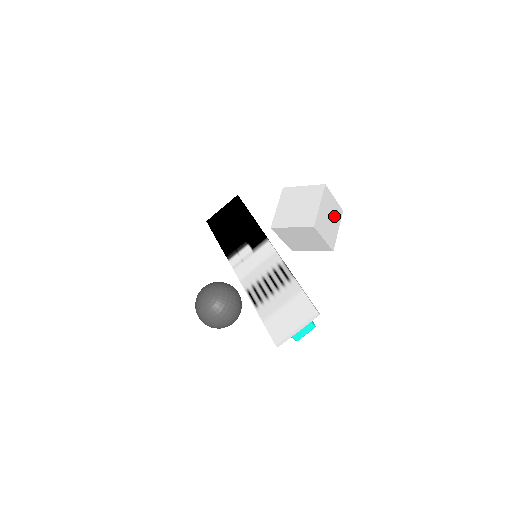
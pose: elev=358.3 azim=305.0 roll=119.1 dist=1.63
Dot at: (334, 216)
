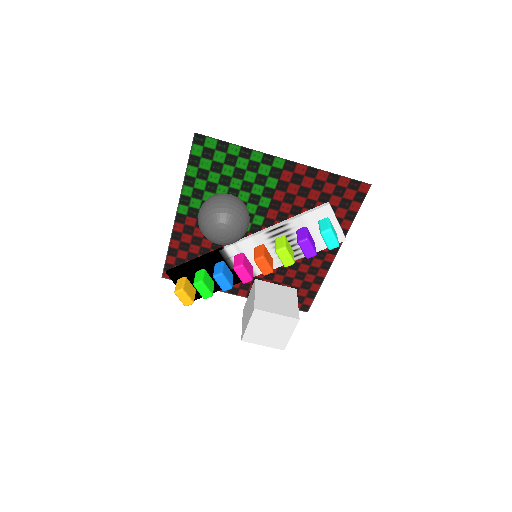
Dot at: occluded
